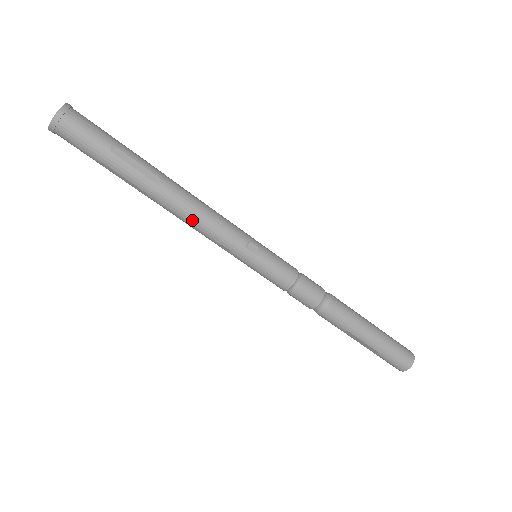
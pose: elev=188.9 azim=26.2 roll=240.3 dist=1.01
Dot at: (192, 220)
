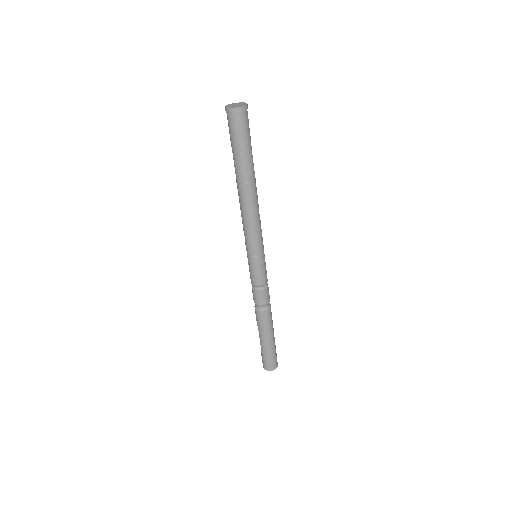
Dot at: (243, 213)
